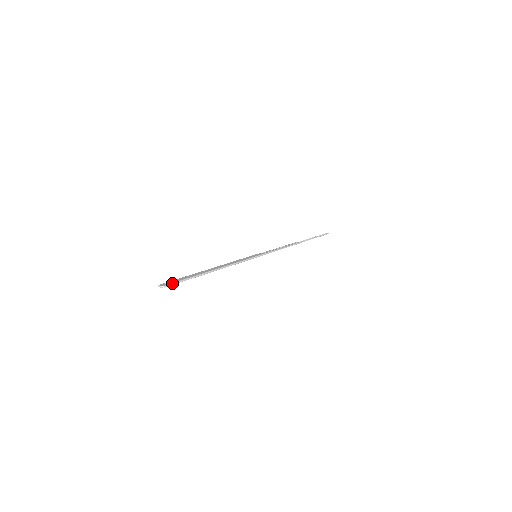
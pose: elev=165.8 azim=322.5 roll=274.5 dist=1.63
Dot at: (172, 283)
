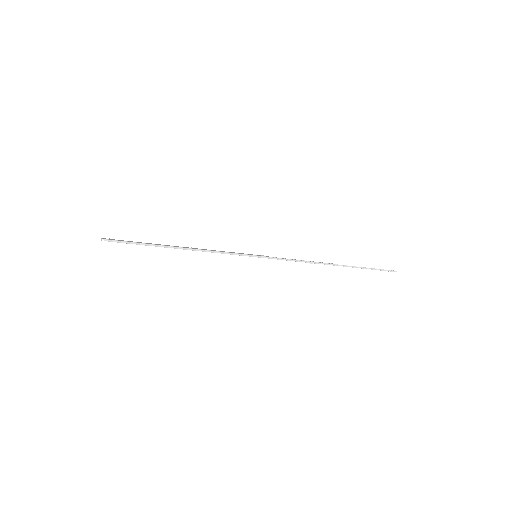
Dot at: (116, 240)
